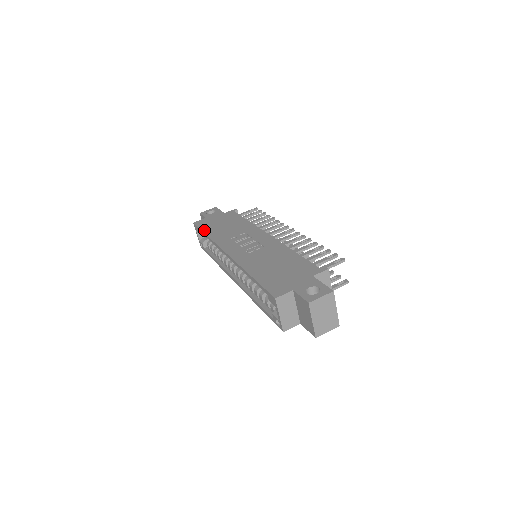
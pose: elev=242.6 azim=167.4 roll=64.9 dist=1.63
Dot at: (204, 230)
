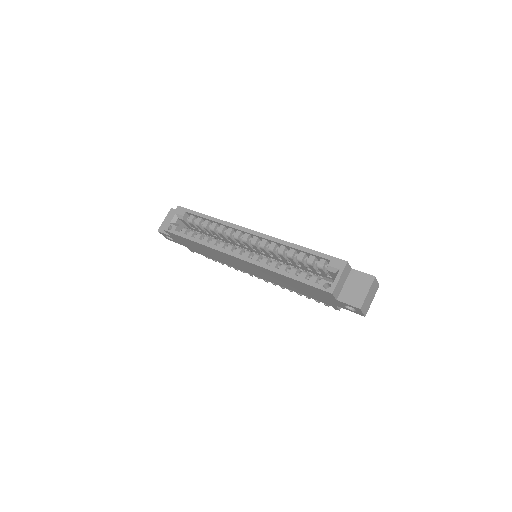
Dot at: (201, 213)
